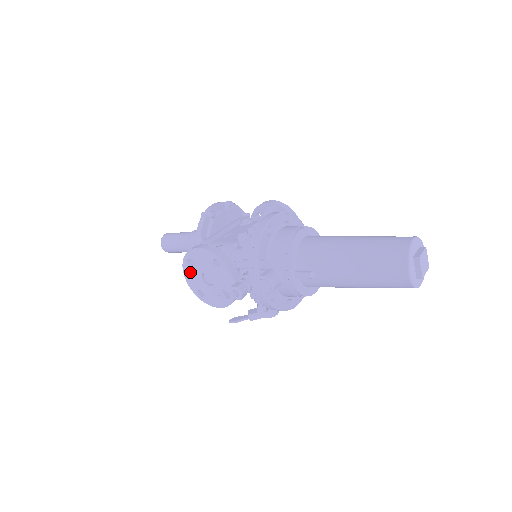
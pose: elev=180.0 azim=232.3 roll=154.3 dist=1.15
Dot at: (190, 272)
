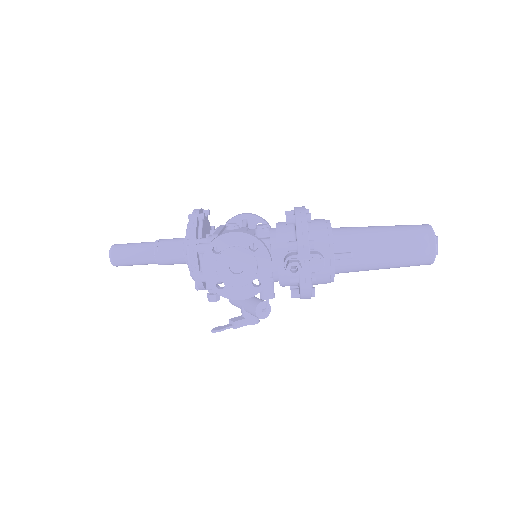
Dot at: (212, 261)
